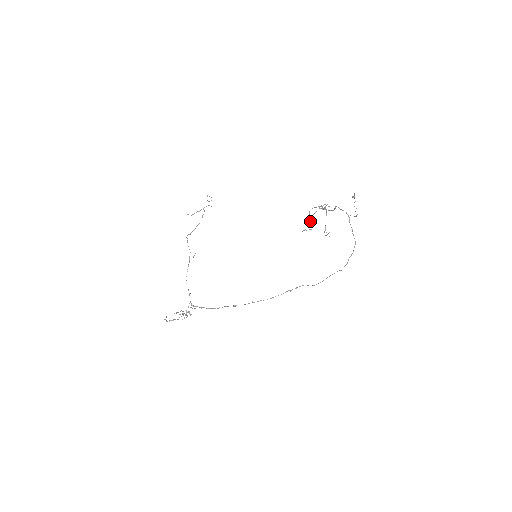
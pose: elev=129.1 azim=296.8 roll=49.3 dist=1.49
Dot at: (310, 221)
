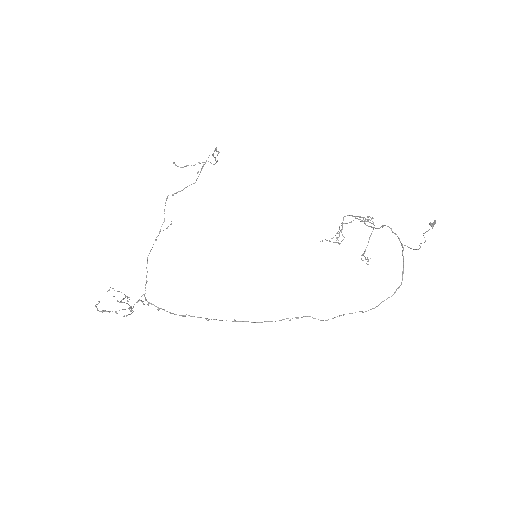
Dot at: (341, 232)
